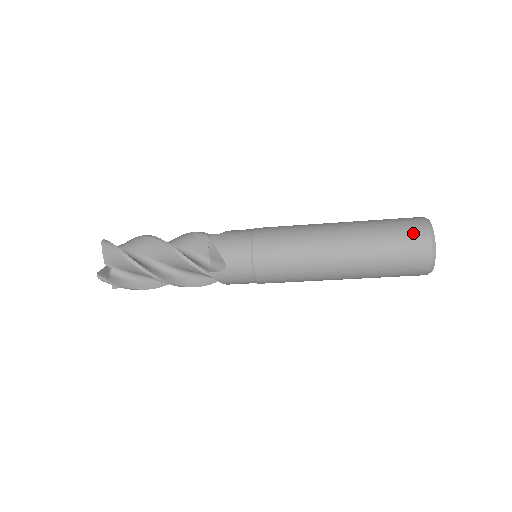
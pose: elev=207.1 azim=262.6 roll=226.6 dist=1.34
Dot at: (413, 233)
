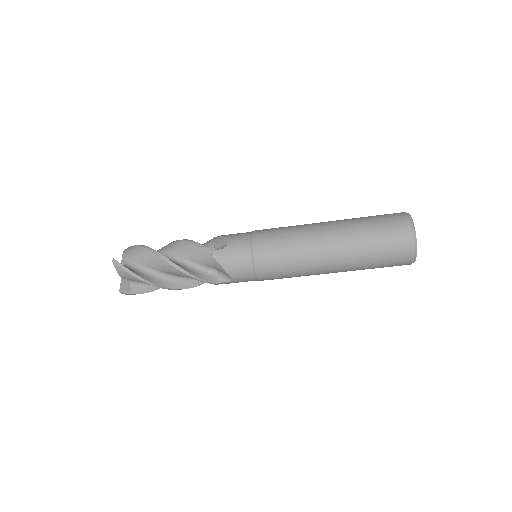
Dot at: (398, 245)
